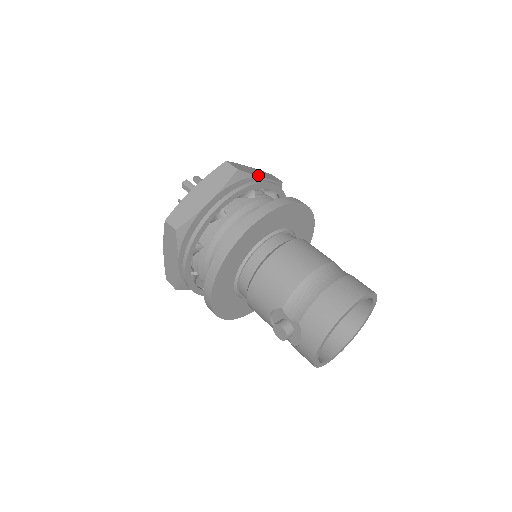
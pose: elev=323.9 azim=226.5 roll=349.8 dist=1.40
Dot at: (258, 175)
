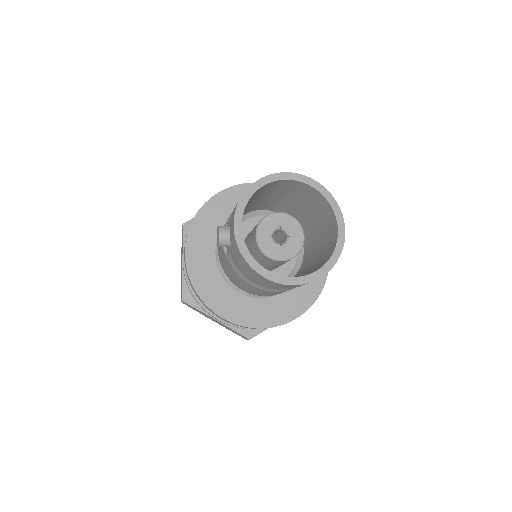
Dot at: occluded
